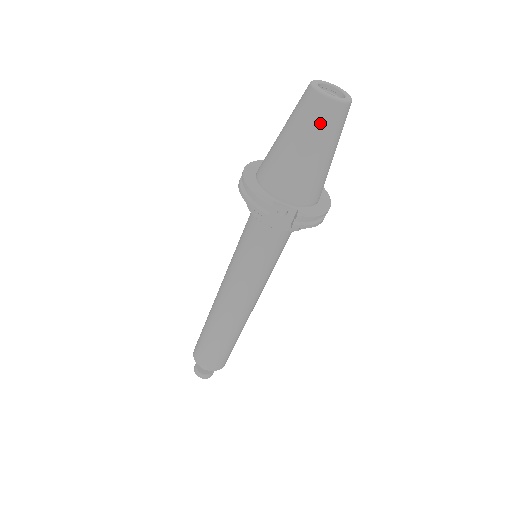
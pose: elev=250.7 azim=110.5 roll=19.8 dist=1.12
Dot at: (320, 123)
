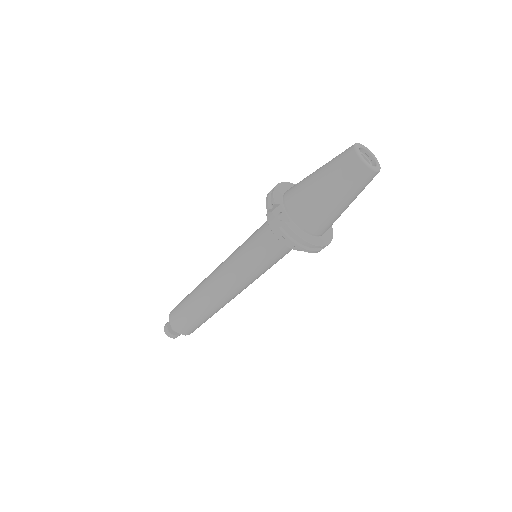
Dot at: (341, 168)
